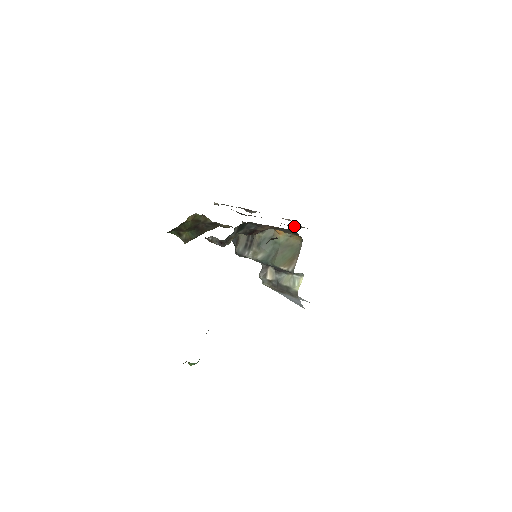
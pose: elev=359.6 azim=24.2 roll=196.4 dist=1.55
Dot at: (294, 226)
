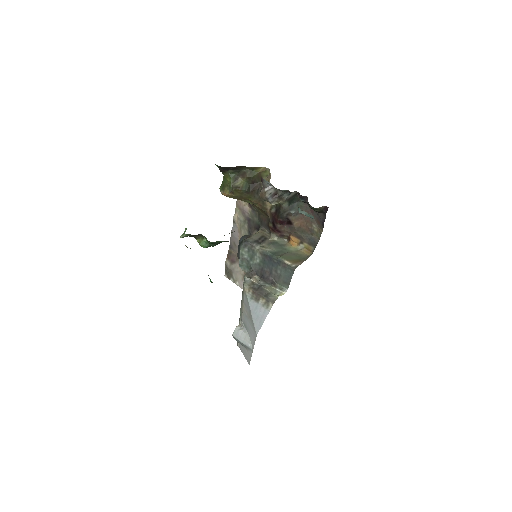
Dot at: occluded
